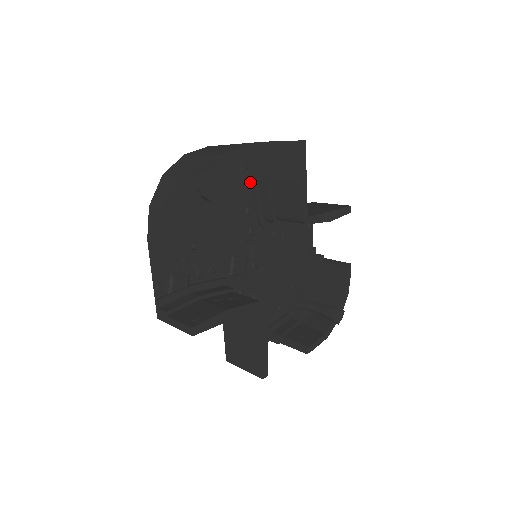
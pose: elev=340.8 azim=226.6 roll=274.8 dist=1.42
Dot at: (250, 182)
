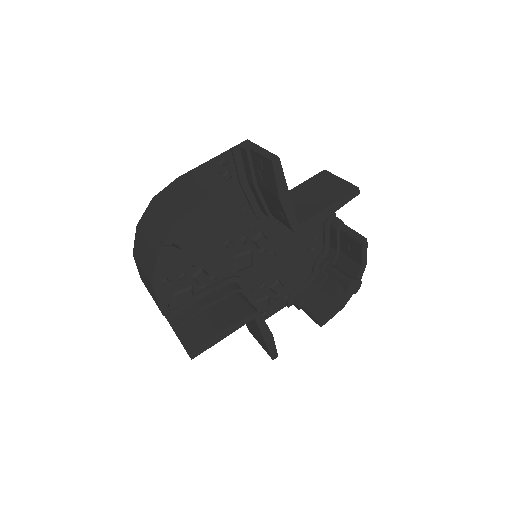
Dot at: (238, 186)
